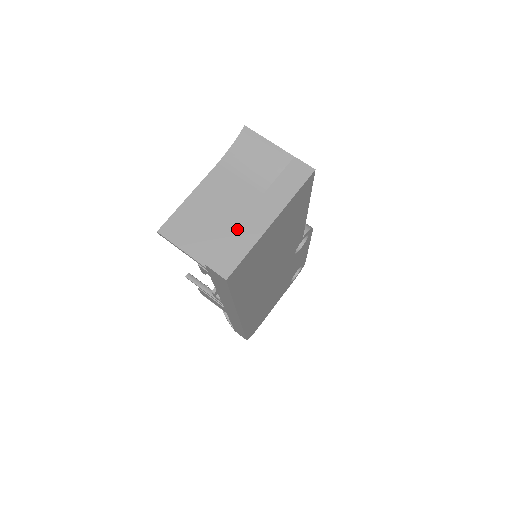
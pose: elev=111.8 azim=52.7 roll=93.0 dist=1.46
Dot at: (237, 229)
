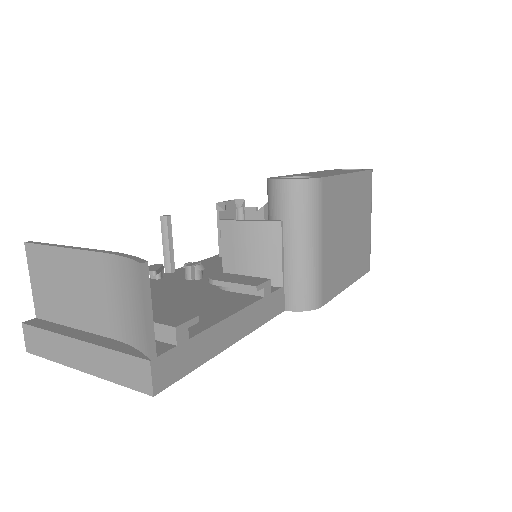
Dot at: (57, 336)
